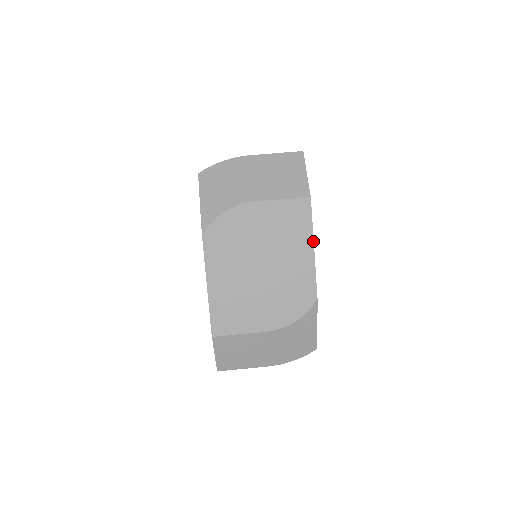
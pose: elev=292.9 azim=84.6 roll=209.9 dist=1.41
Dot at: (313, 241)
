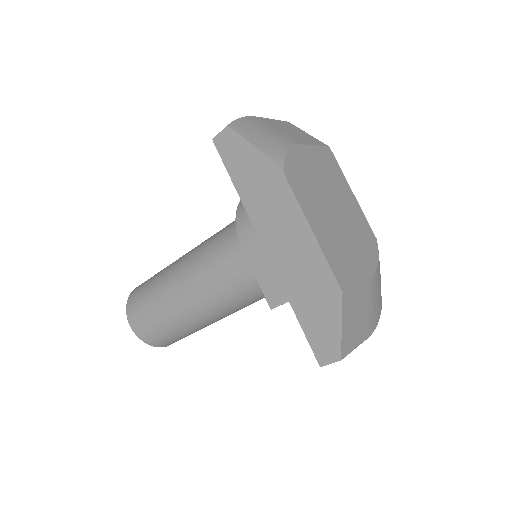
Dot at: occluded
